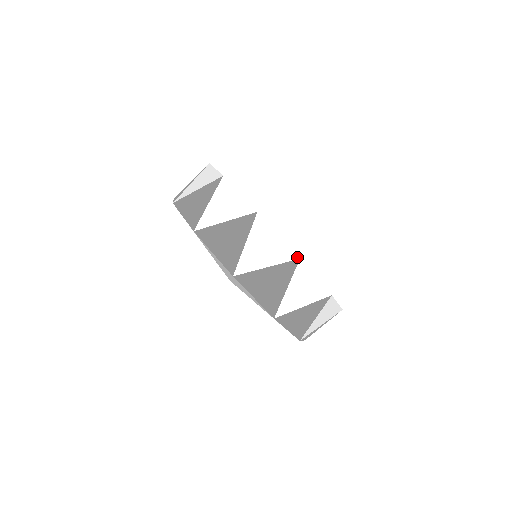
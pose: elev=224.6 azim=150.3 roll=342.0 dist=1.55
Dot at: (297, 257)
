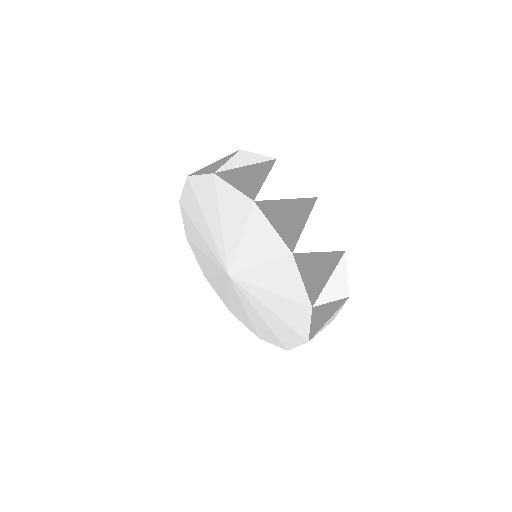
Dot at: (343, 249)
